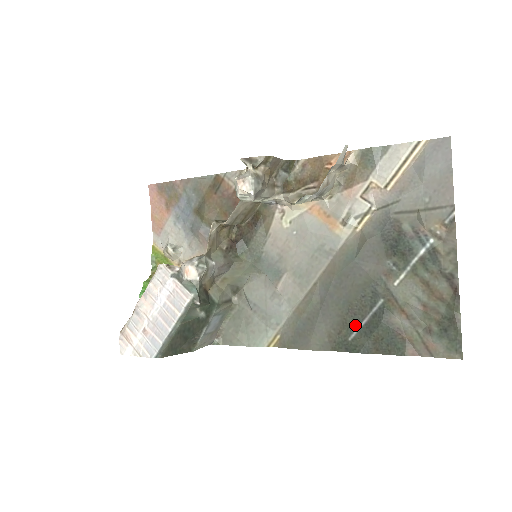
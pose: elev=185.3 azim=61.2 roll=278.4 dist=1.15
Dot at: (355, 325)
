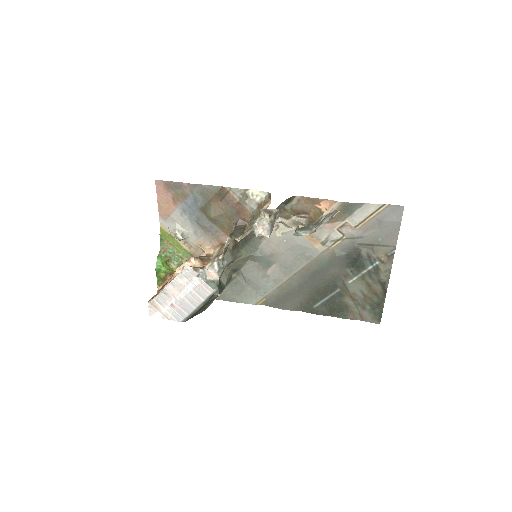
Dot at: (319, 300)
